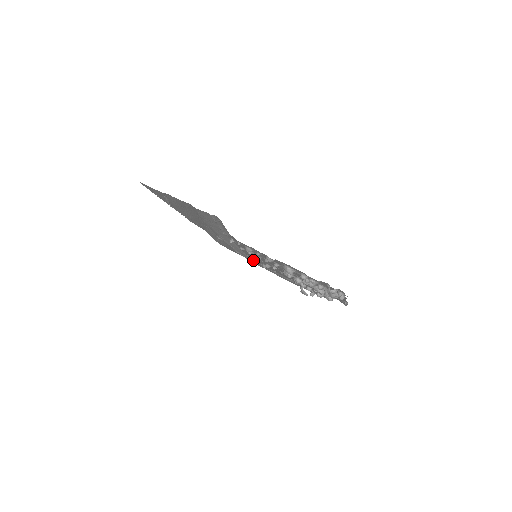
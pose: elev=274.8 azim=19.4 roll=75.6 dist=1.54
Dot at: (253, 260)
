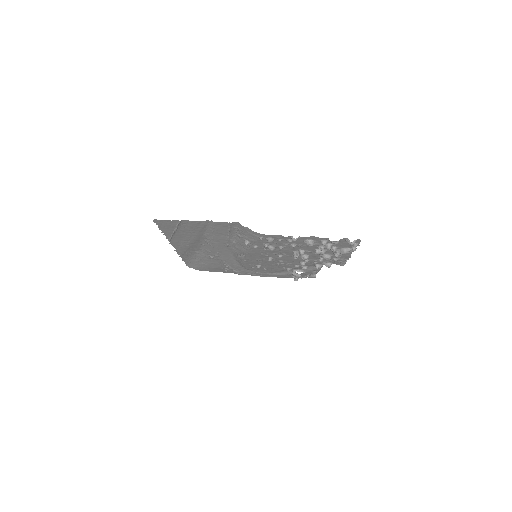
Dot at: (240, 269)
